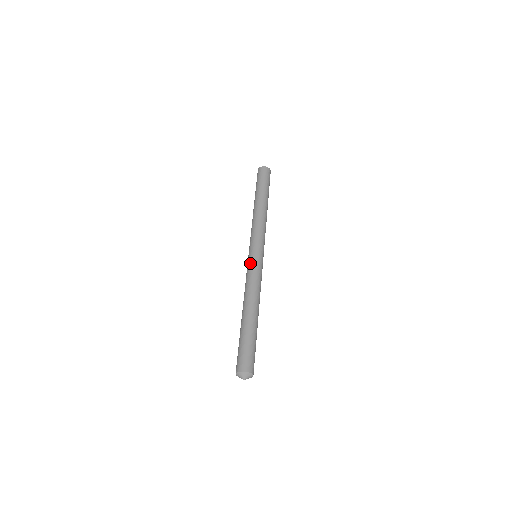
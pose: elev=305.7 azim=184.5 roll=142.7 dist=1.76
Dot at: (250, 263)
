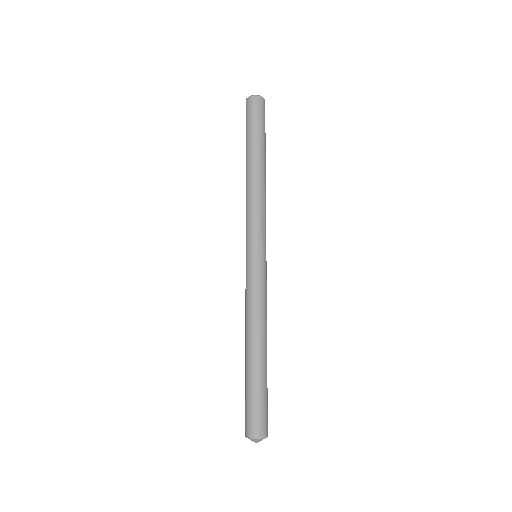
Dot at: occluded
